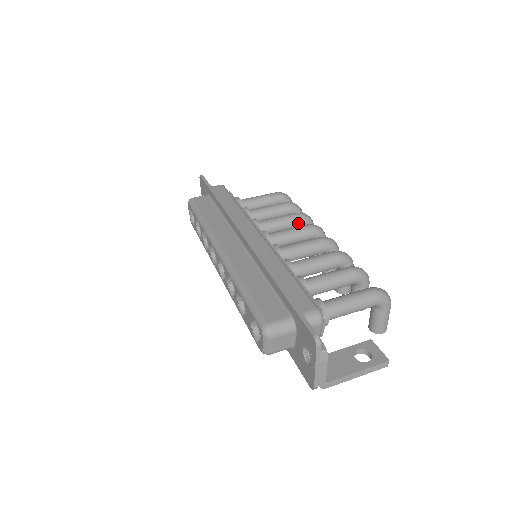
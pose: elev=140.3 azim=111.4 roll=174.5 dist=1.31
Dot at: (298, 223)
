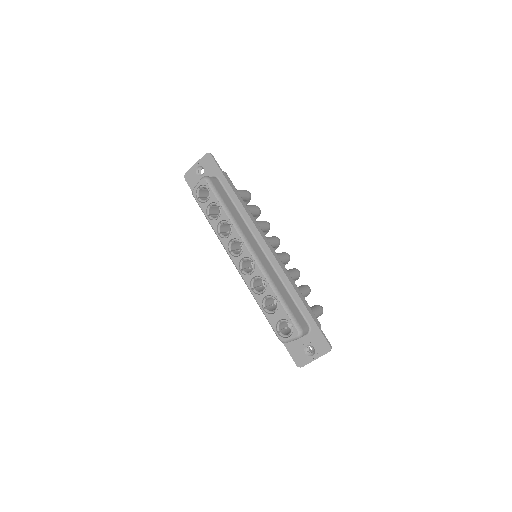
Dot at: (266, 230)
